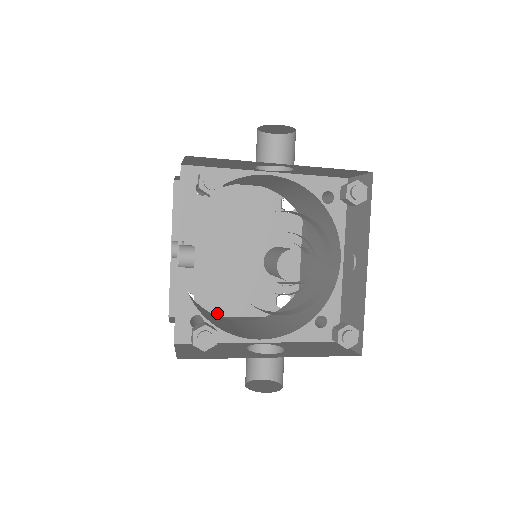
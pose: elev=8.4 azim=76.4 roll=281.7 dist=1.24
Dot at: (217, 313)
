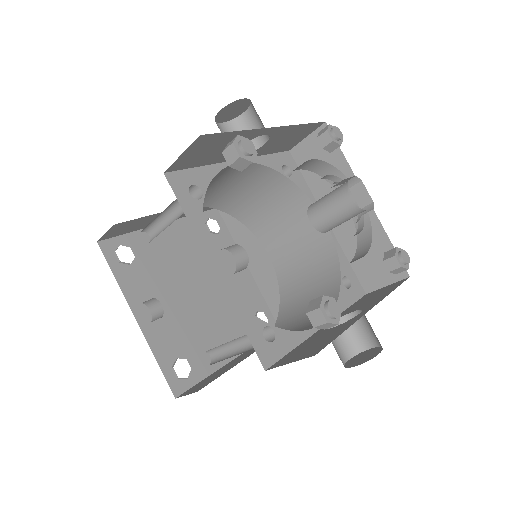
Dot at: (217, 365)
